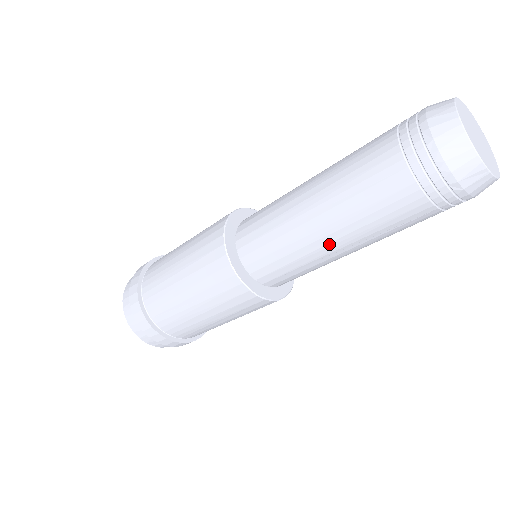
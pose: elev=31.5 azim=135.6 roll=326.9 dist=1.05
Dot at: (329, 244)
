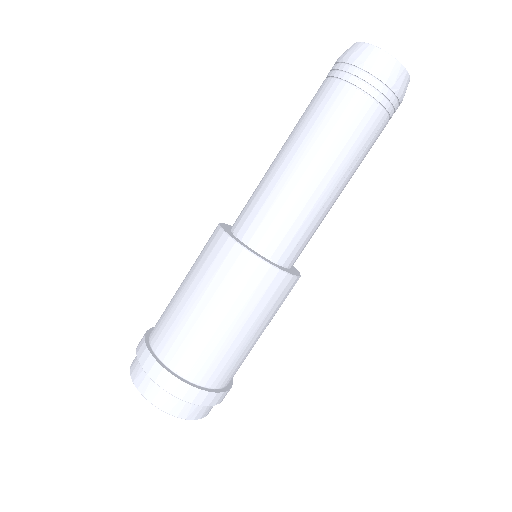
Dot at: (327, 186)
